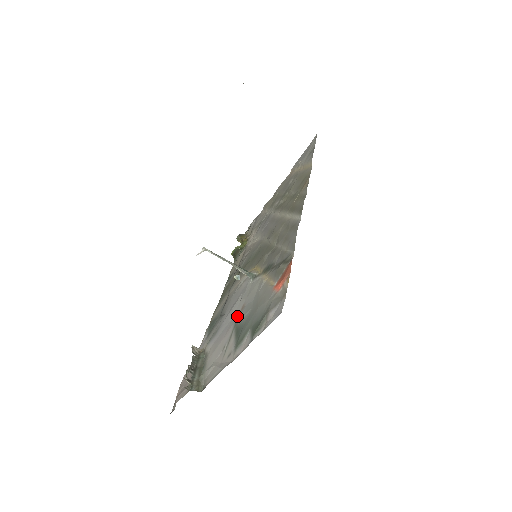
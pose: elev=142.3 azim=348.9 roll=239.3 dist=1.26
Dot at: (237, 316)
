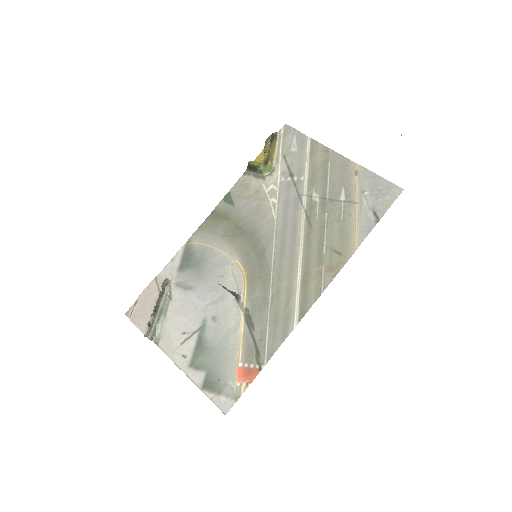
Dot at: (207, 320)
